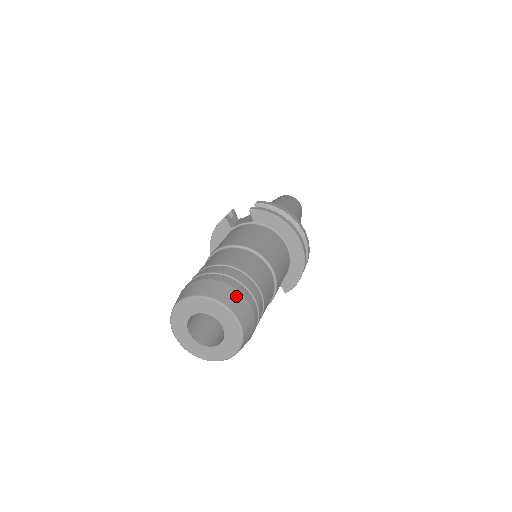
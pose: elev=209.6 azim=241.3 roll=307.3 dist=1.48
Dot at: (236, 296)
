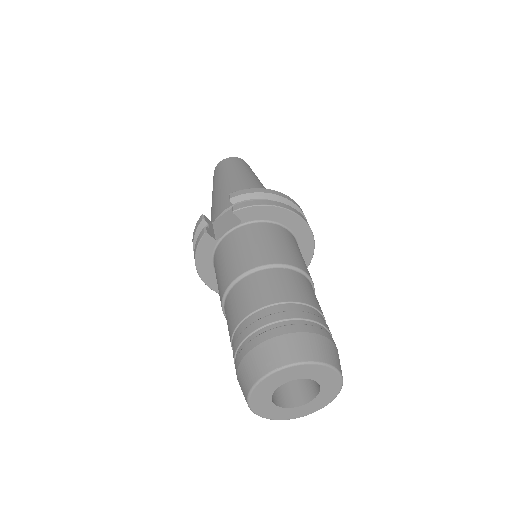
Dot at: (315, 341)
